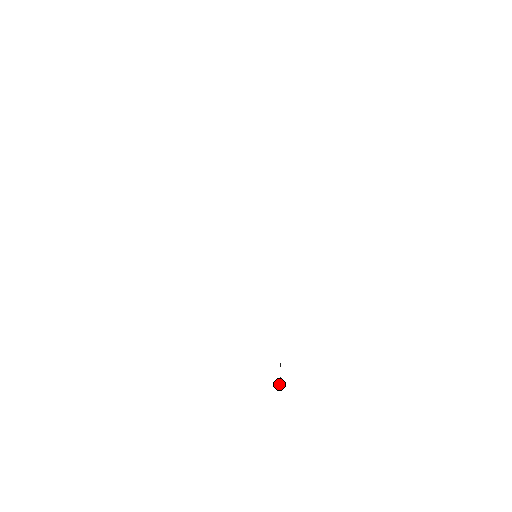
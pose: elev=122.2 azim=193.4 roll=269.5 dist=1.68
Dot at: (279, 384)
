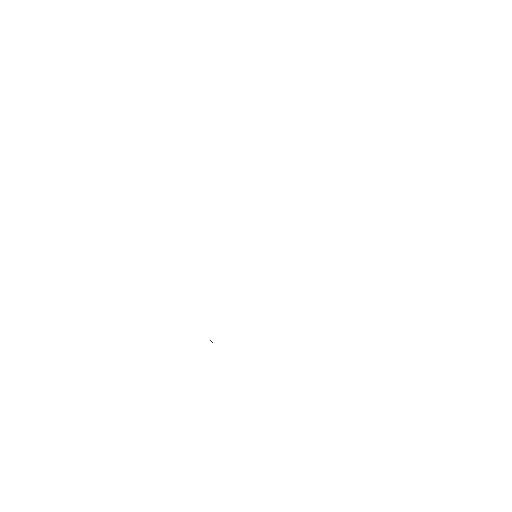
Dot at: (212, 342)
